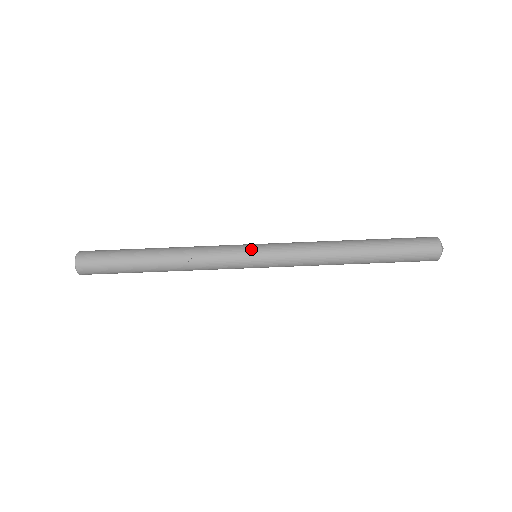
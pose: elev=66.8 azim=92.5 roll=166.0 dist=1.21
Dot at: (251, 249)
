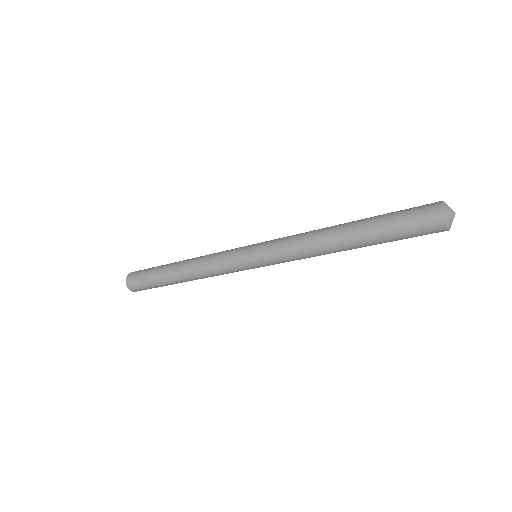
Dot at: (249, 265)
